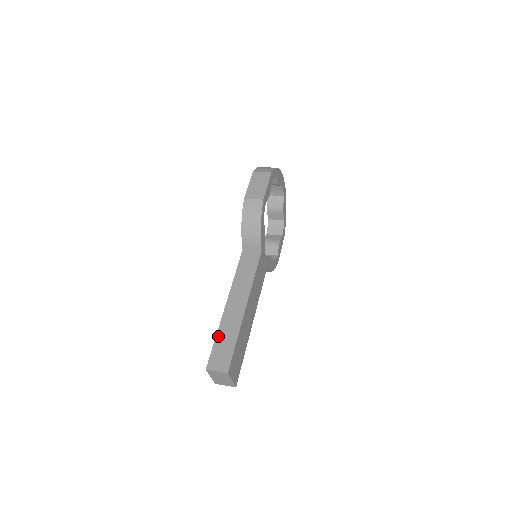
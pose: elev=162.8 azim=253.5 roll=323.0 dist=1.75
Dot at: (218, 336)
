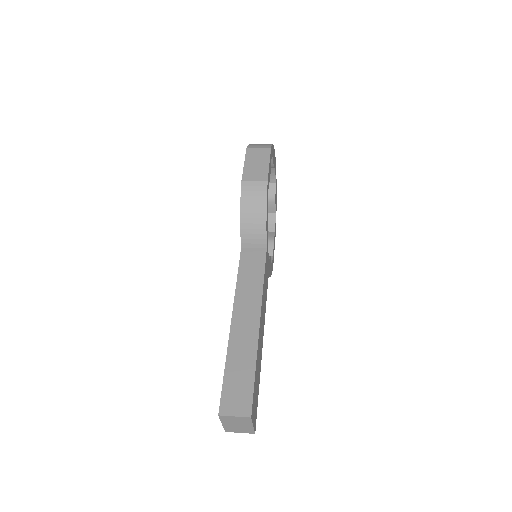
Dot at: (228, 366)
